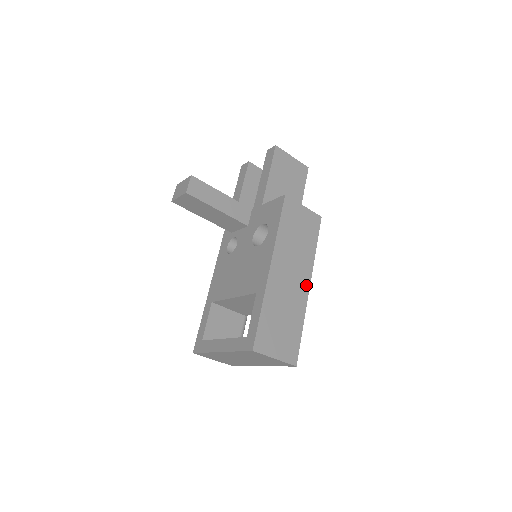
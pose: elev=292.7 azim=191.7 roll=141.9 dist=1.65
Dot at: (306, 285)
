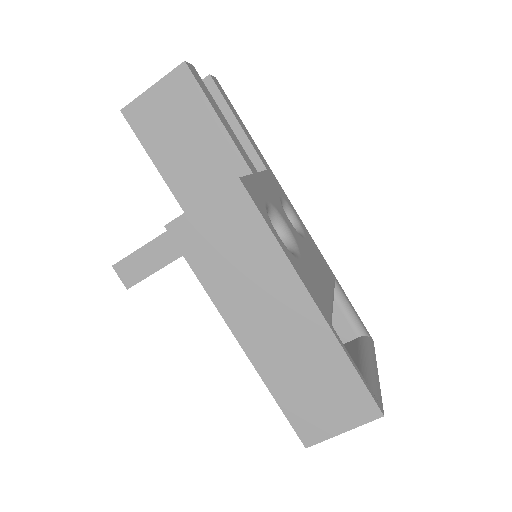
Dot at: (306, 305)
